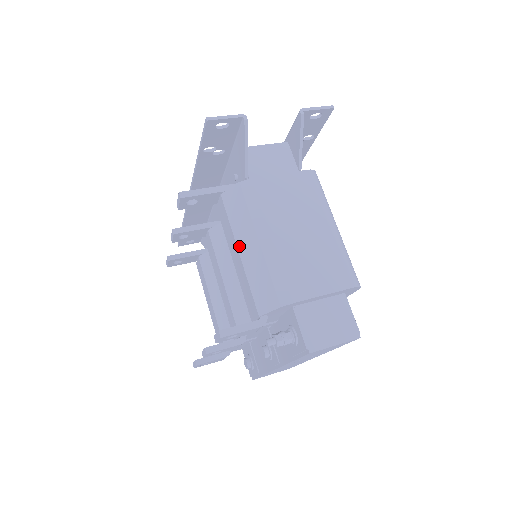
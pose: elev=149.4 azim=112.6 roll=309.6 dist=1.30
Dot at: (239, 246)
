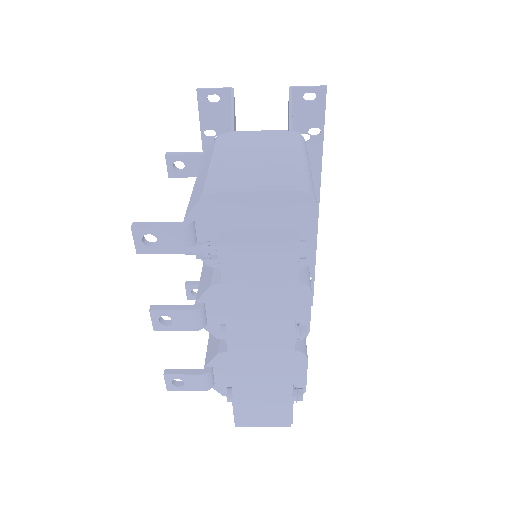
Dot at: (197, 178)
